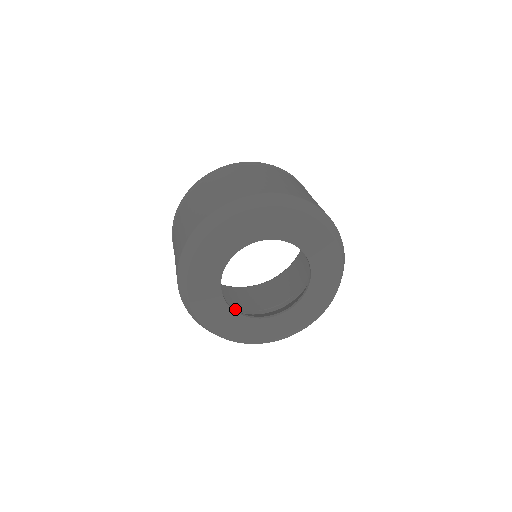
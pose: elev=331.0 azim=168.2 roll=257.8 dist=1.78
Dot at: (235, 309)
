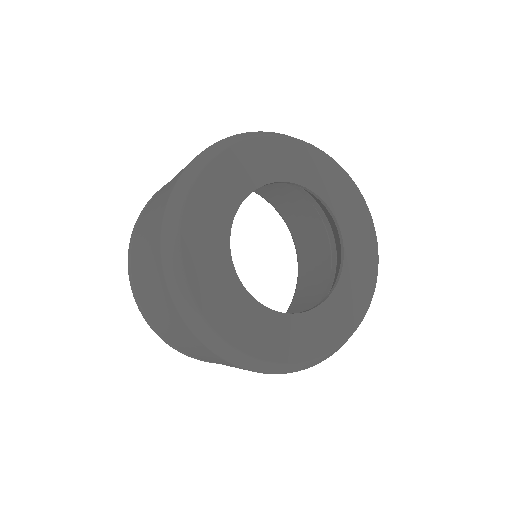
Dot at: occluded
